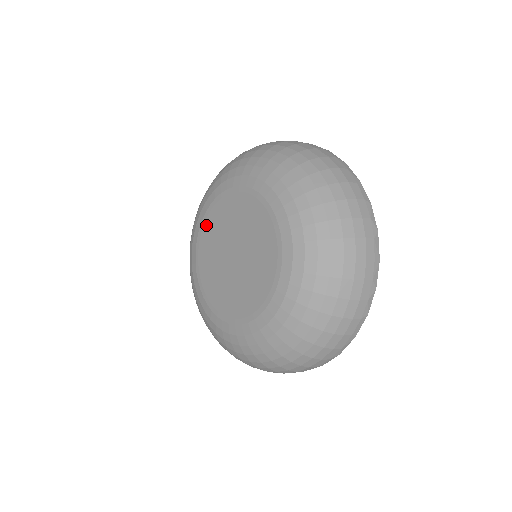
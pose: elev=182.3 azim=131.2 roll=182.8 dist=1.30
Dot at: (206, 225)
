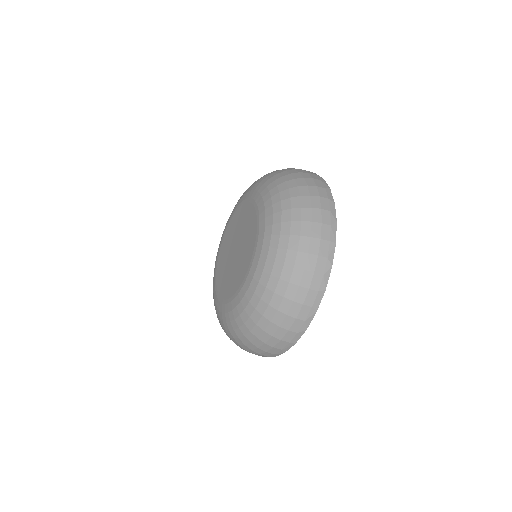
Dot at: (225, 236)
